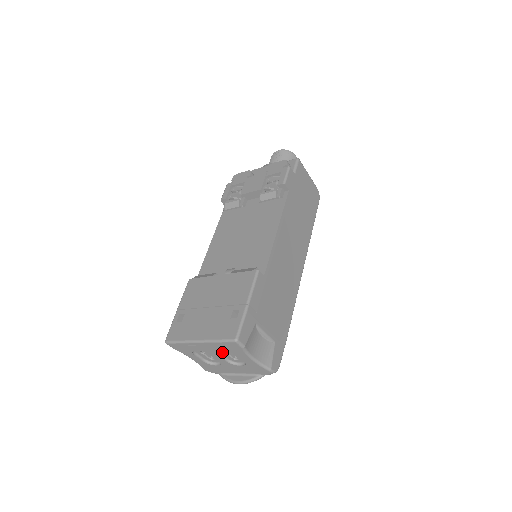
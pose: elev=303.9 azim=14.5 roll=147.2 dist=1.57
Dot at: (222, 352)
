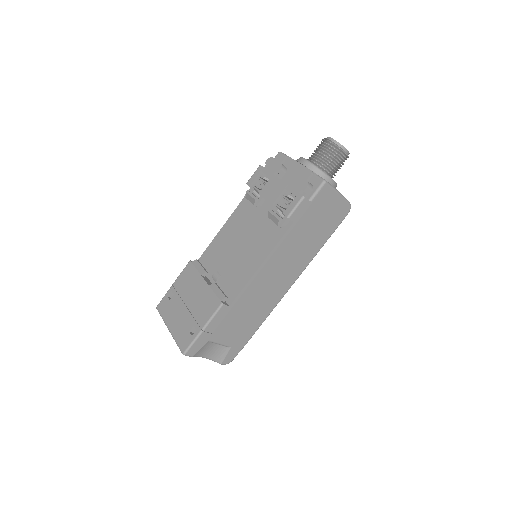
Dot at: occluded
